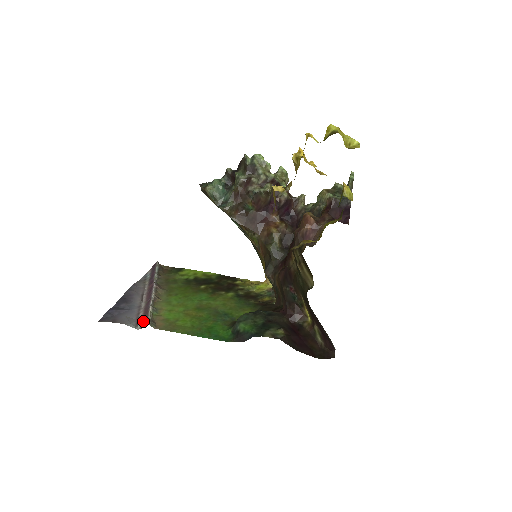
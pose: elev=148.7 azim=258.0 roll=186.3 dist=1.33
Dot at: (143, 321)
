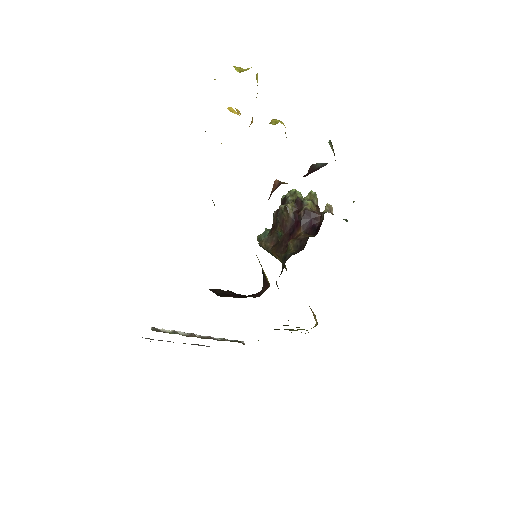
Dot at: occluded
